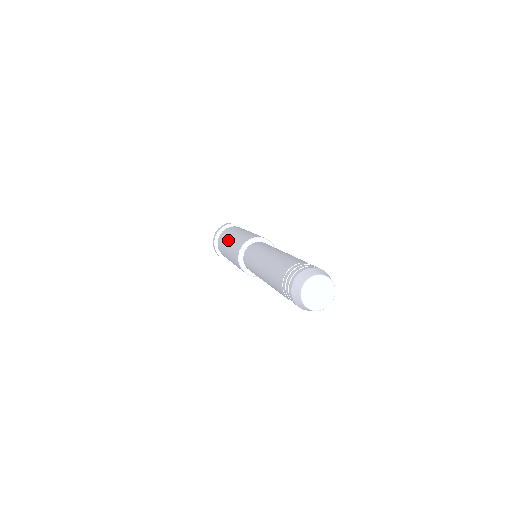
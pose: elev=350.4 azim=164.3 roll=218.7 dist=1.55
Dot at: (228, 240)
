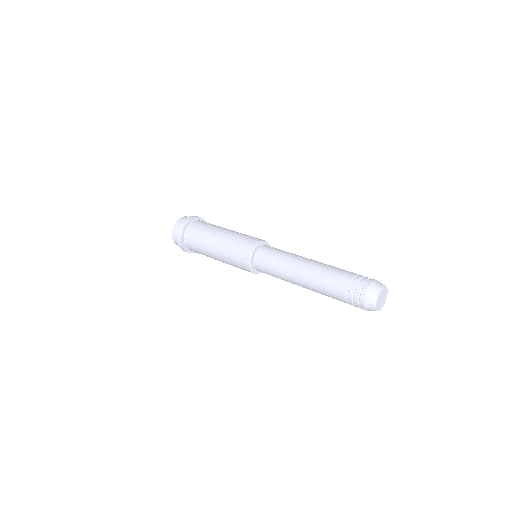
Dot at: (219, 233)
